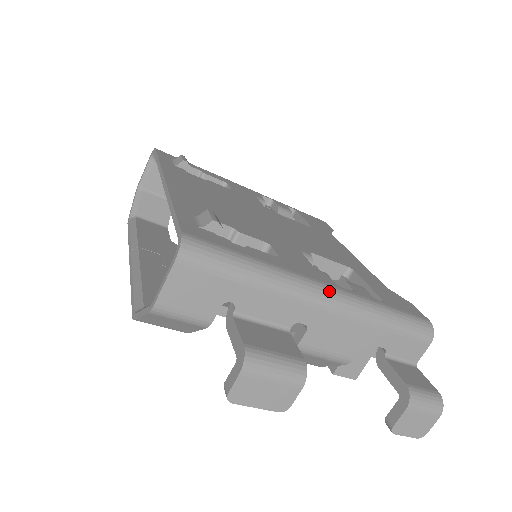
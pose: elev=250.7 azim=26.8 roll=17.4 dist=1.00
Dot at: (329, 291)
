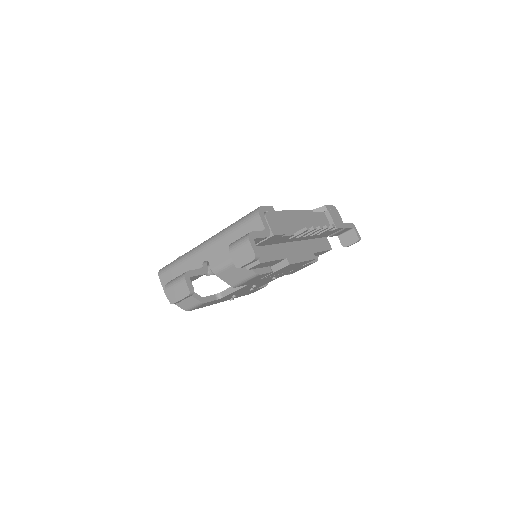
Dot at: (206, 241)
